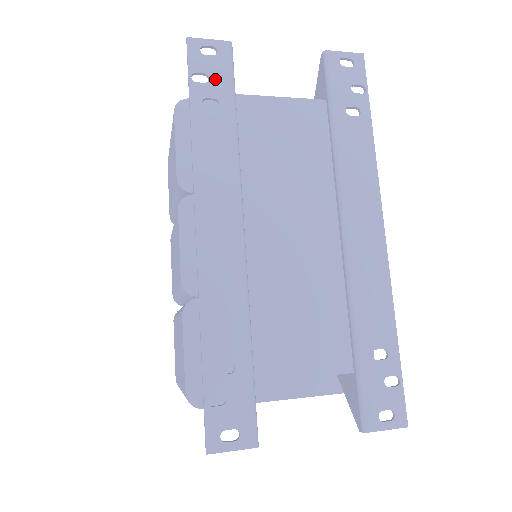
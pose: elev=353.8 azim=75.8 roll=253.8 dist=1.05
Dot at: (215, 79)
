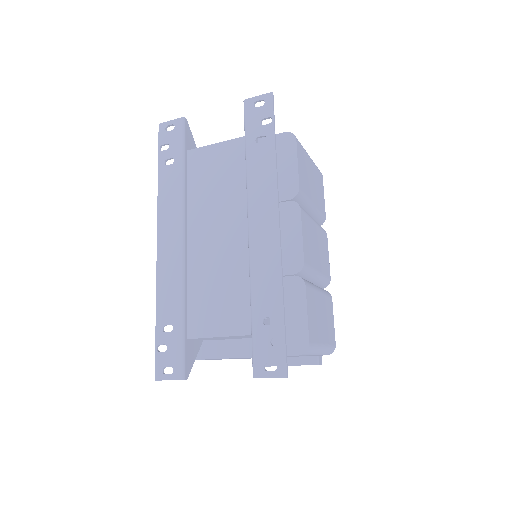
Dot at: (172, 145)
